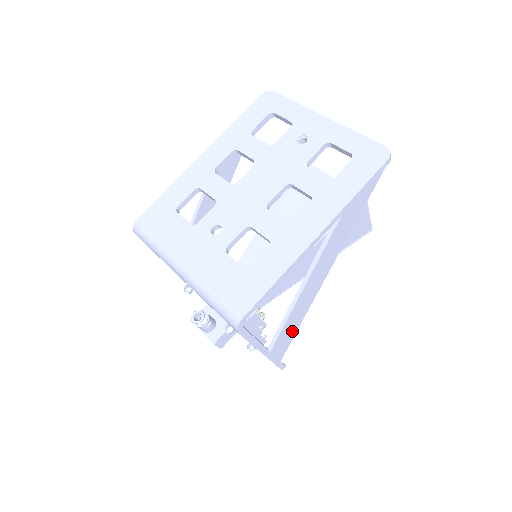
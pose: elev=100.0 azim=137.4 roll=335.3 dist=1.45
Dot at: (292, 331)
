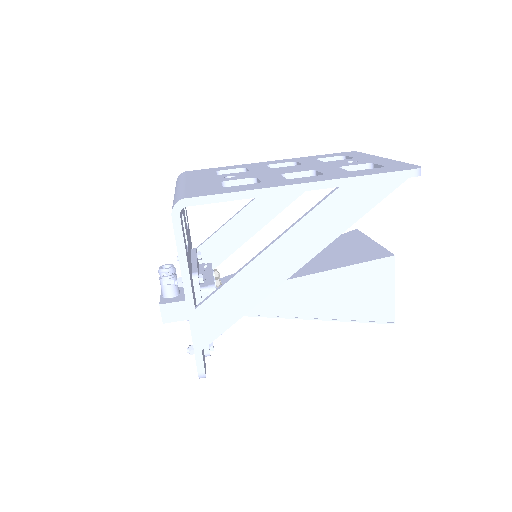
Dot at: (232, 312)
